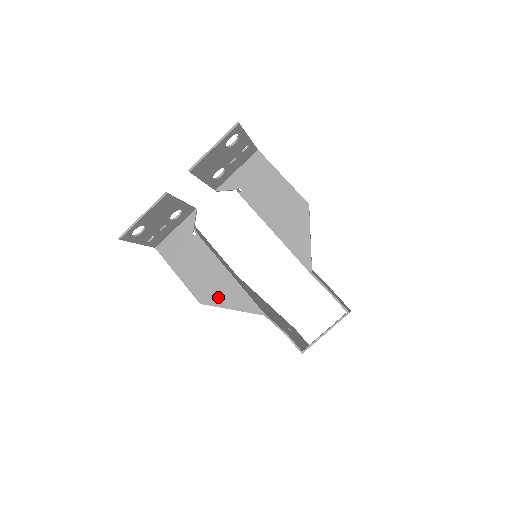
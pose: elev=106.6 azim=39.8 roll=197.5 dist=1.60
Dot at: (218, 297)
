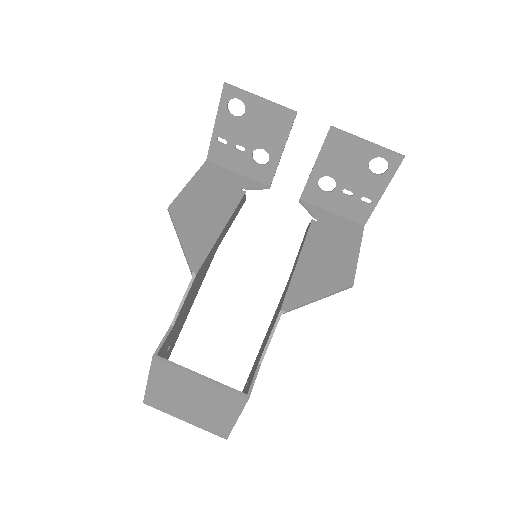
Dot at: (187, 223)
